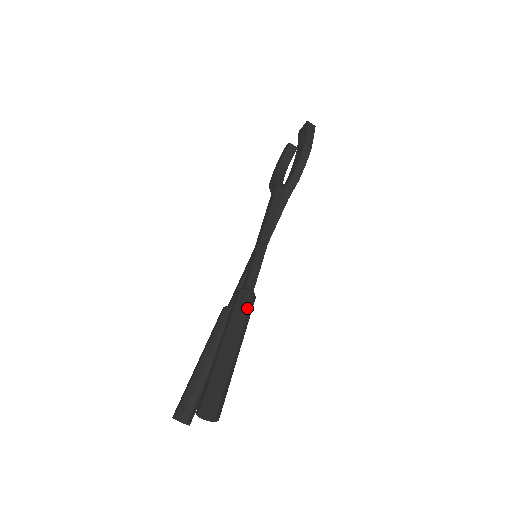
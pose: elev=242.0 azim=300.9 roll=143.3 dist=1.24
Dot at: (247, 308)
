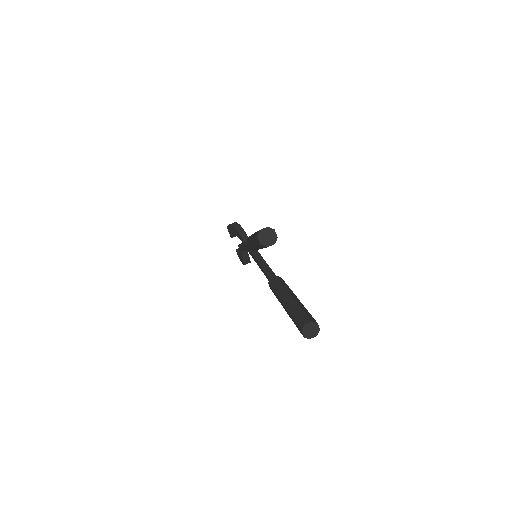
Dot at: occluded
